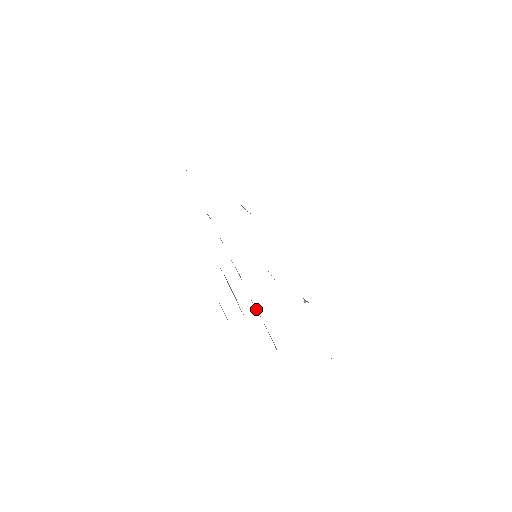
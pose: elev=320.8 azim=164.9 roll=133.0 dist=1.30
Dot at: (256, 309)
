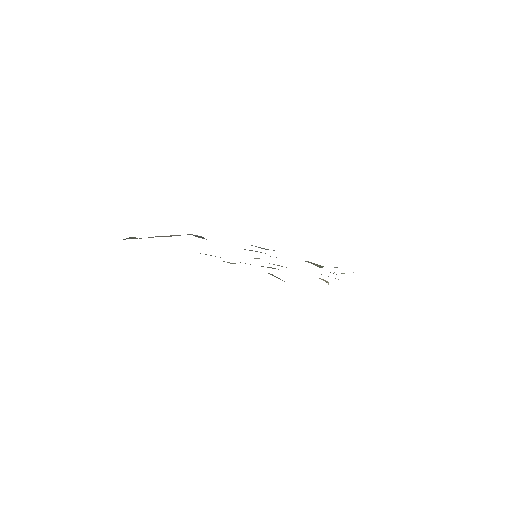
Dot at: occluded
